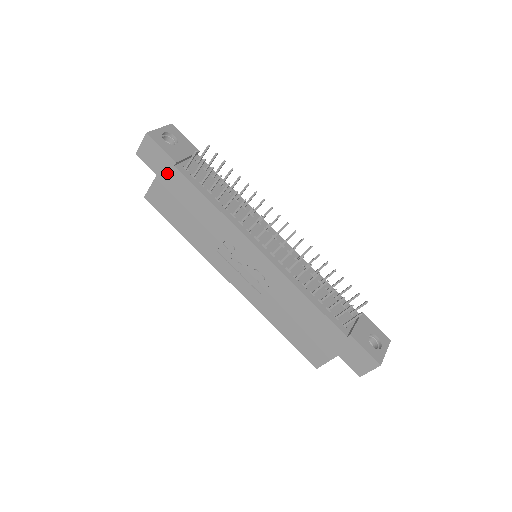
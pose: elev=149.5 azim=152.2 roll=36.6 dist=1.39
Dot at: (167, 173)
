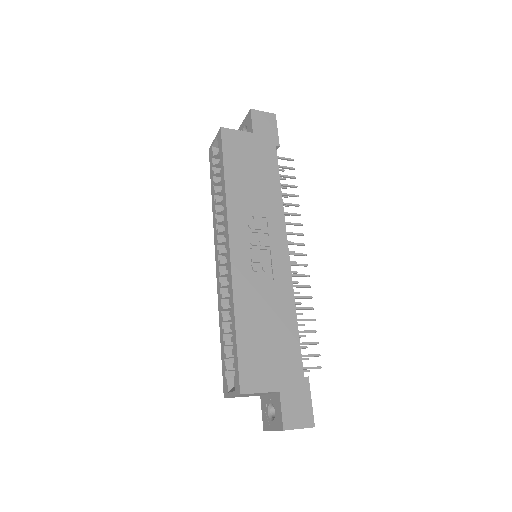
Dot at: (264, 141)
